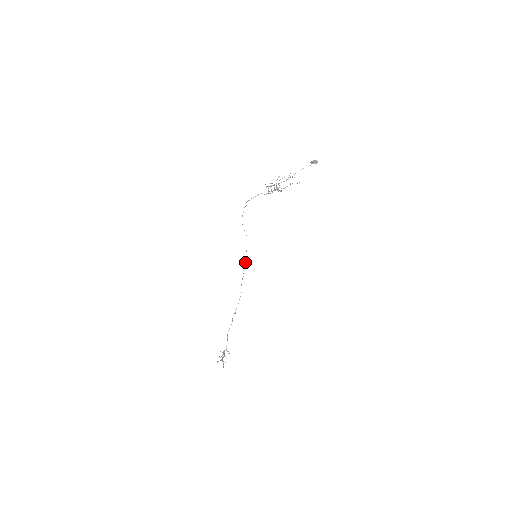
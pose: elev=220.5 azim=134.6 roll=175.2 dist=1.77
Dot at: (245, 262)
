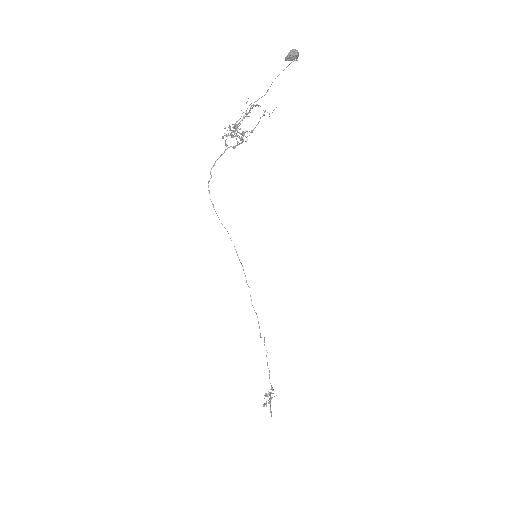
Dot at: occluded
